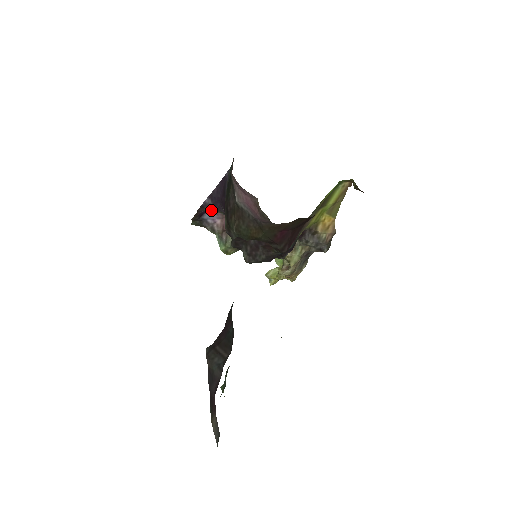
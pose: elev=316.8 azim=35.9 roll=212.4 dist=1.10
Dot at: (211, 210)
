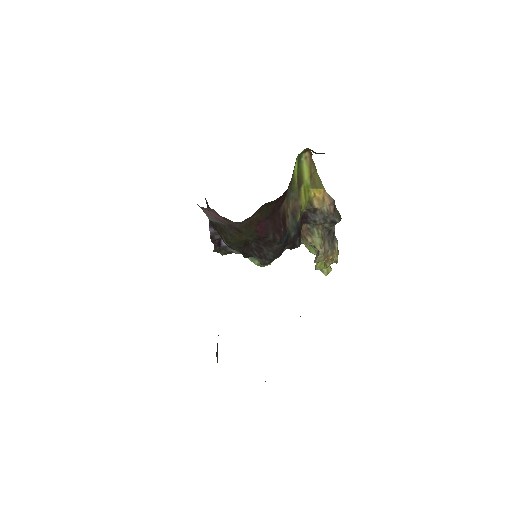
Dot at: occluded
